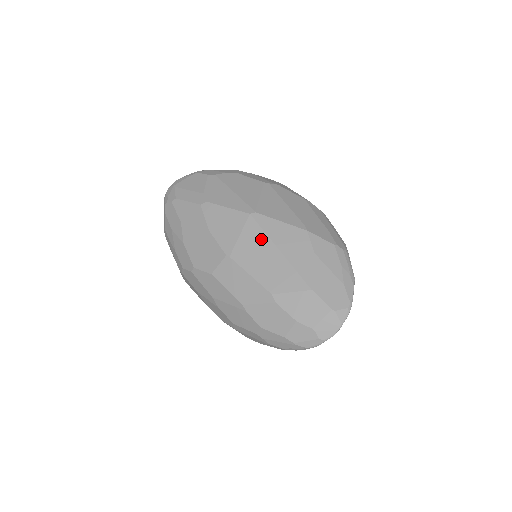
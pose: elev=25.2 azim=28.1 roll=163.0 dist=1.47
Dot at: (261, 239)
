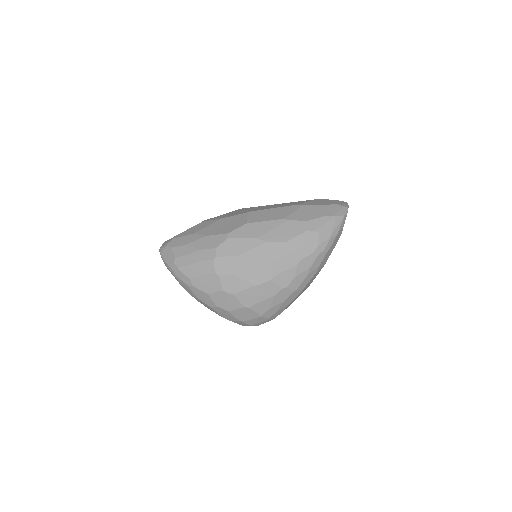
Dot at: occluded
